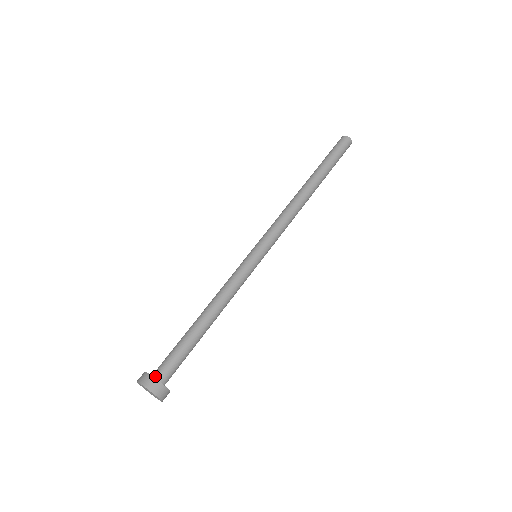
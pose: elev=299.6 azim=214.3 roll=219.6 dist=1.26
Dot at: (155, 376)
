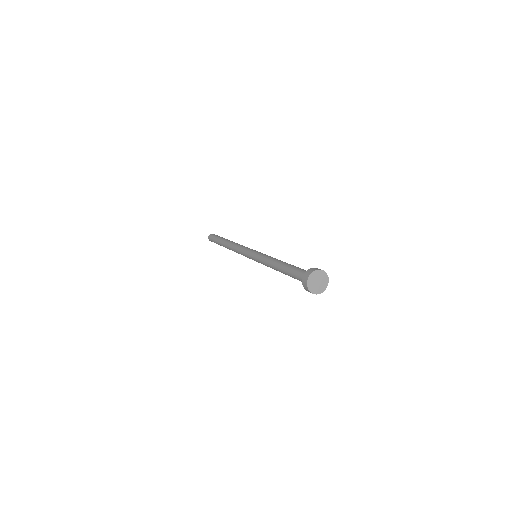
Dot at: occluded
